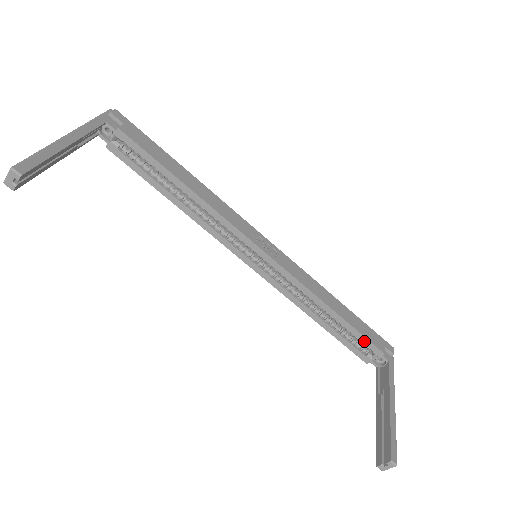
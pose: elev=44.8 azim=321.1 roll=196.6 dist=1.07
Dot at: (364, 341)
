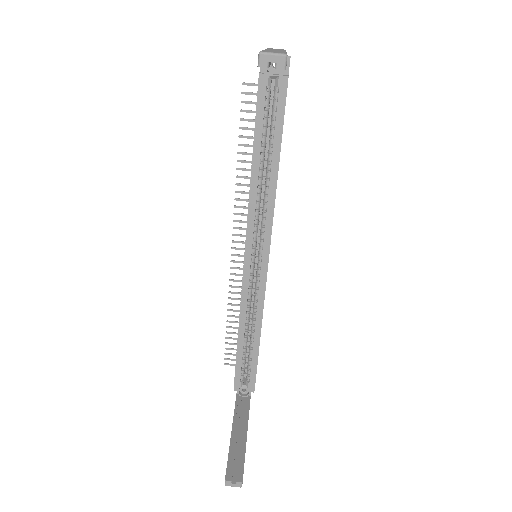
Dot at: (253, 371)
